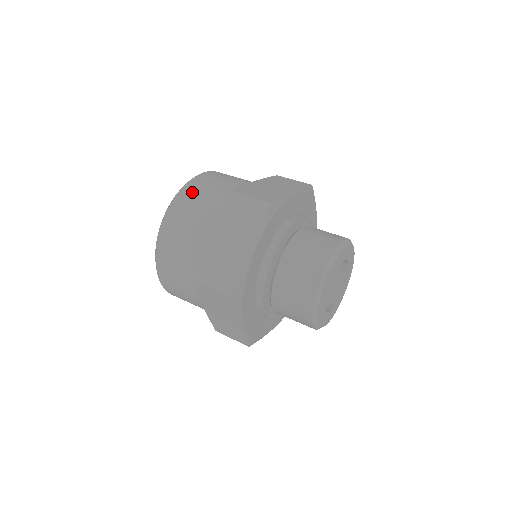
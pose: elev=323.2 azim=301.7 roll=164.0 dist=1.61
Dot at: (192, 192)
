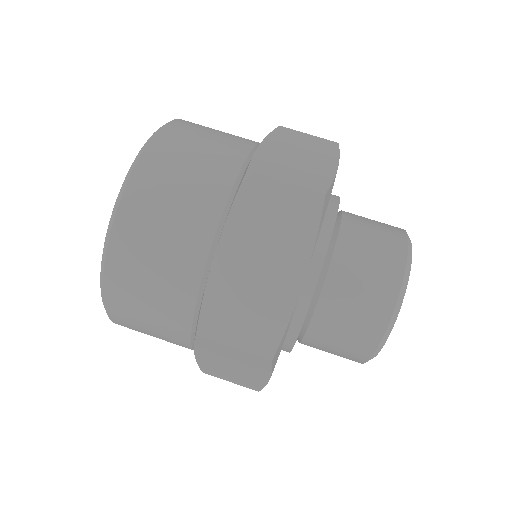
Dot at: (125, 294)
